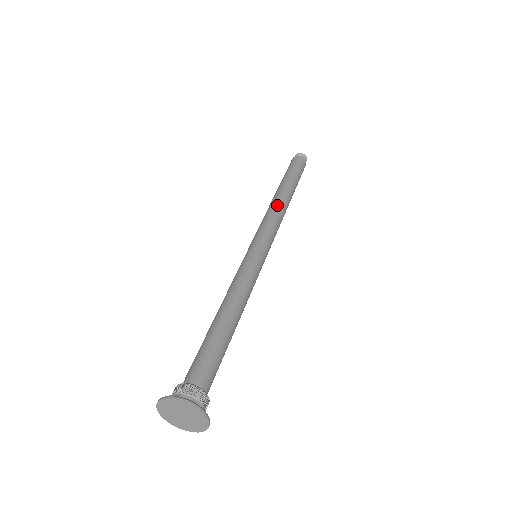
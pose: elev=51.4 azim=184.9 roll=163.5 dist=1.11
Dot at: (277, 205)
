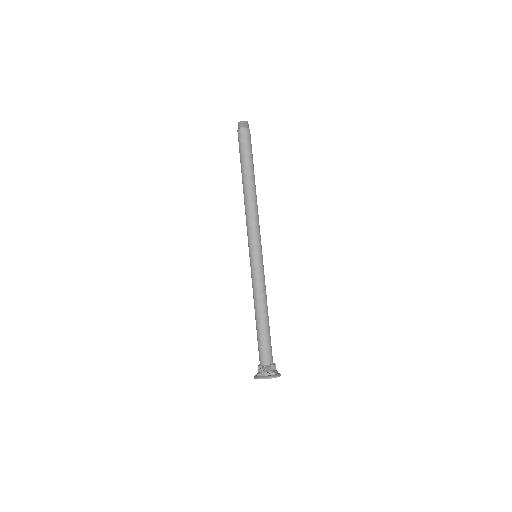
Dot at: (251, 204)
